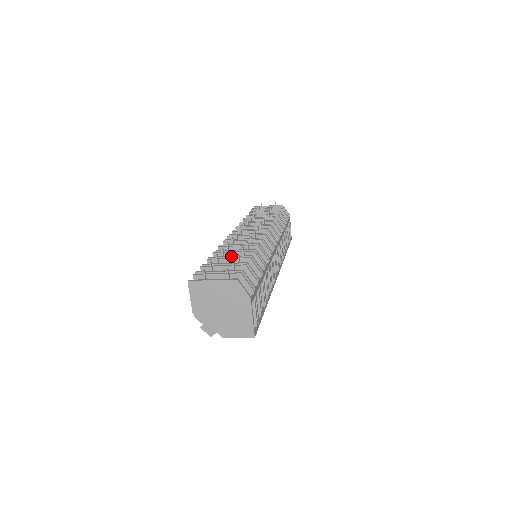
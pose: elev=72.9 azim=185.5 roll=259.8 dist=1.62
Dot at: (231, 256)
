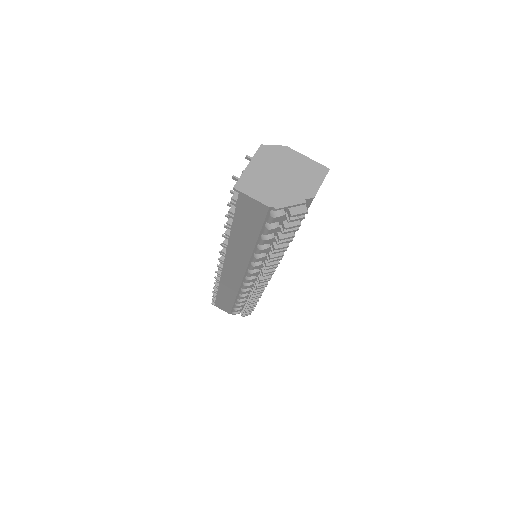
Dot at: occluded
